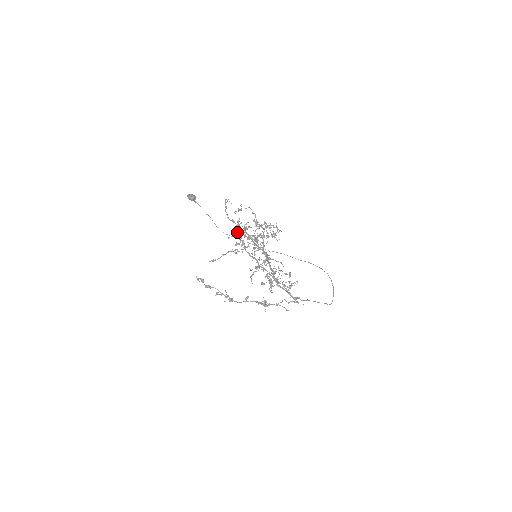
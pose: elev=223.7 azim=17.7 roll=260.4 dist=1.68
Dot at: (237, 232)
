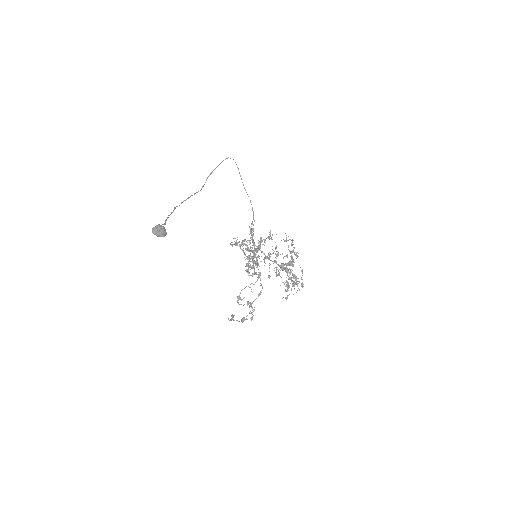
Dot at: (254, 262)
